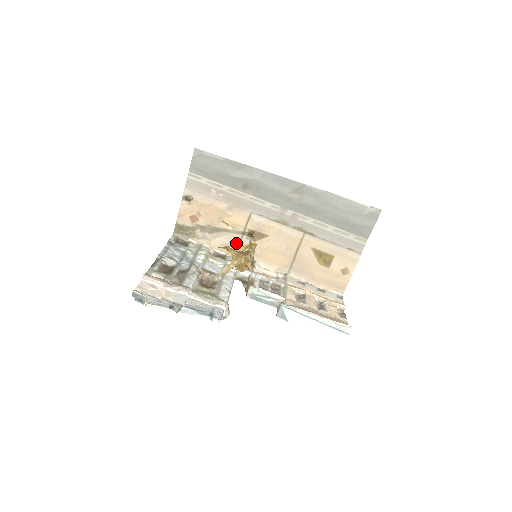
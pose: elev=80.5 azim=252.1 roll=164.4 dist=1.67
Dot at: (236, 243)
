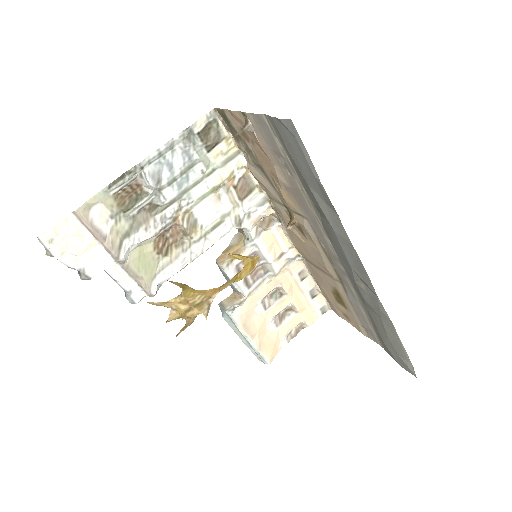
Dot at: (274, 197)
